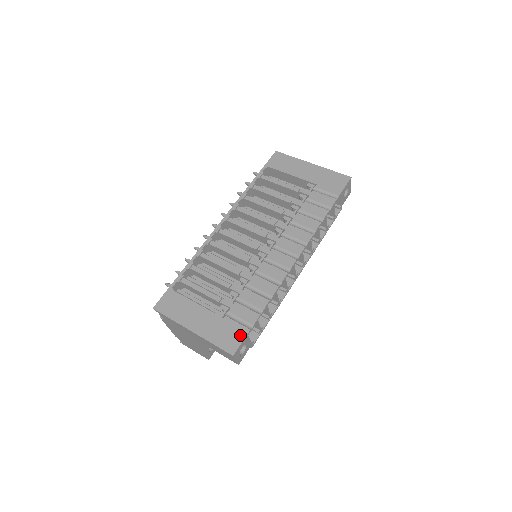
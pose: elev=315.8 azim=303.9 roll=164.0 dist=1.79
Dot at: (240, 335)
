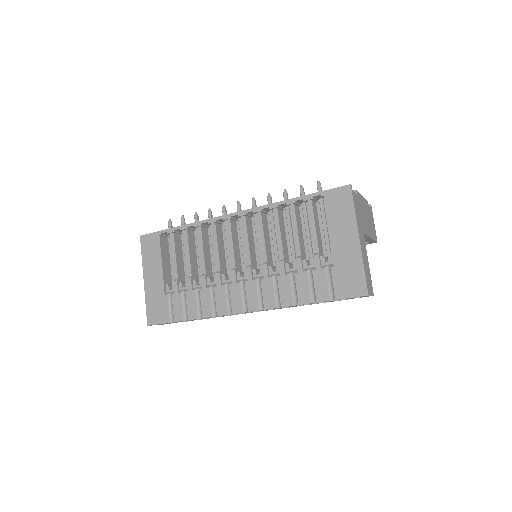
Dot at: (162, 318)
